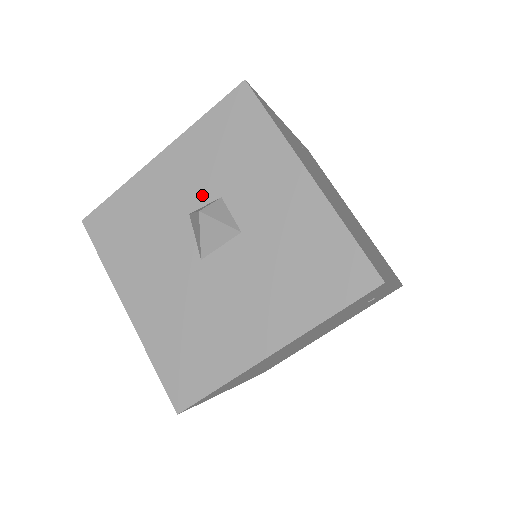
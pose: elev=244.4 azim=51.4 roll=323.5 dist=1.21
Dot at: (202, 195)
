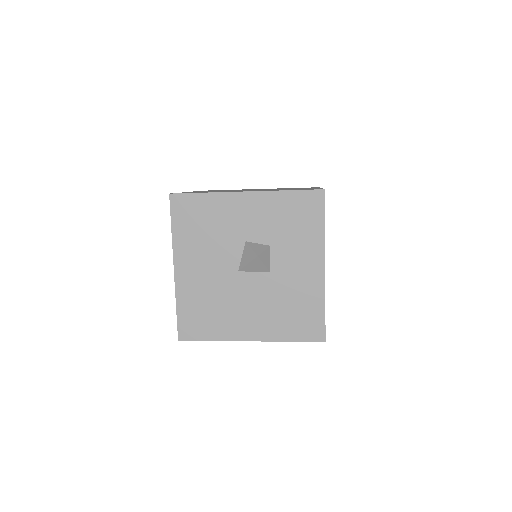
Dot at: (260, 236)
